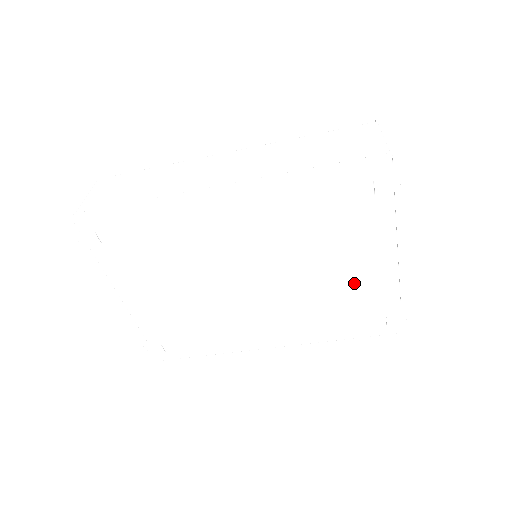
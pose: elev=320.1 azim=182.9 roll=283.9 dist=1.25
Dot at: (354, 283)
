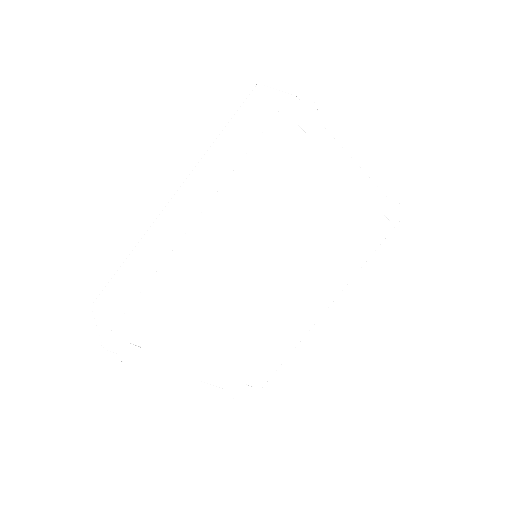
Dot at: (343, 210)
